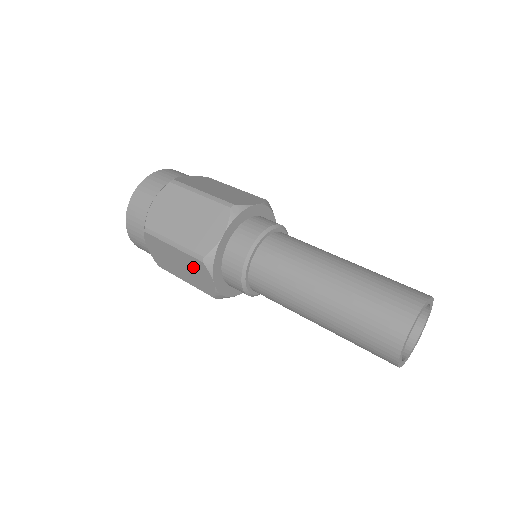
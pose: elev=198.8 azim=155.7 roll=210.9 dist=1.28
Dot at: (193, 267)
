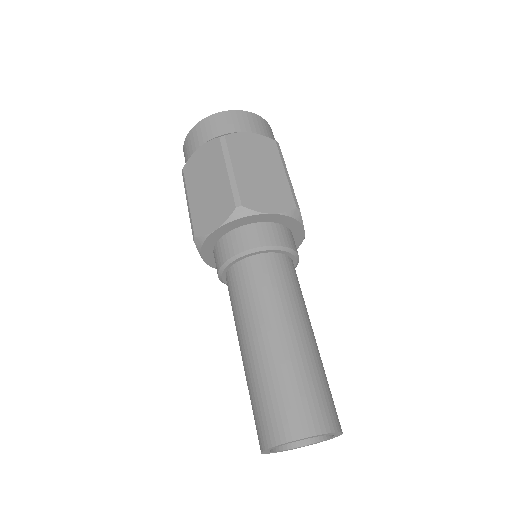
Dot at: occluded
